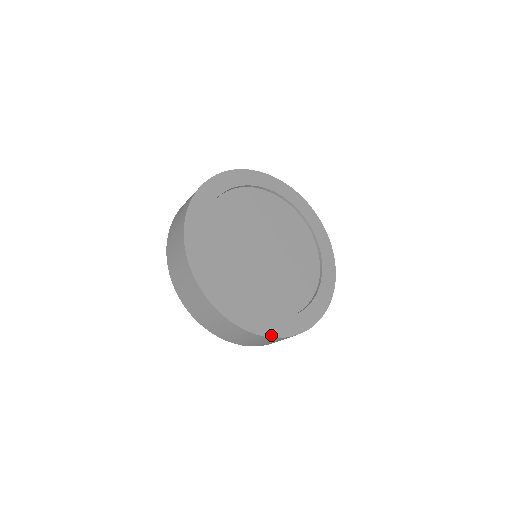
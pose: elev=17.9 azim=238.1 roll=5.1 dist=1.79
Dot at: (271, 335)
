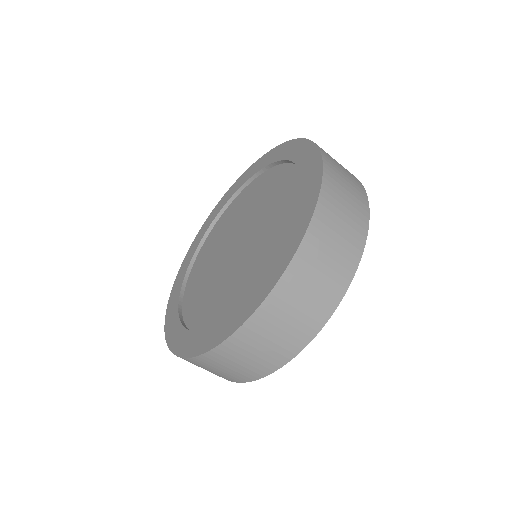
Dot at: occluded
